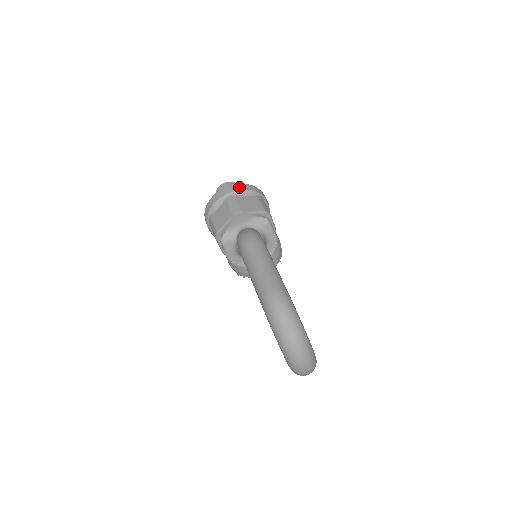
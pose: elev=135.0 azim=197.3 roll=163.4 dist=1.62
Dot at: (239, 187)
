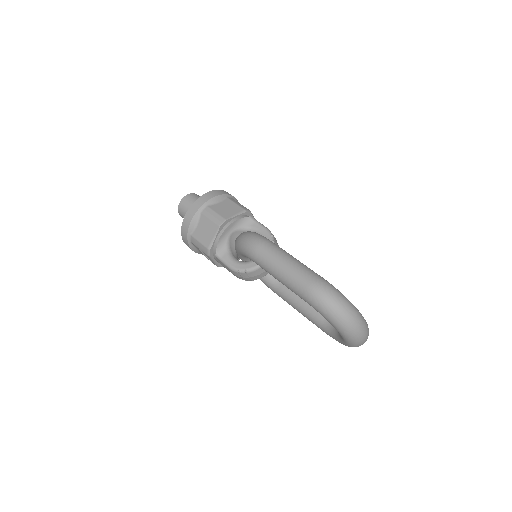
Dot at: (208, 196)
